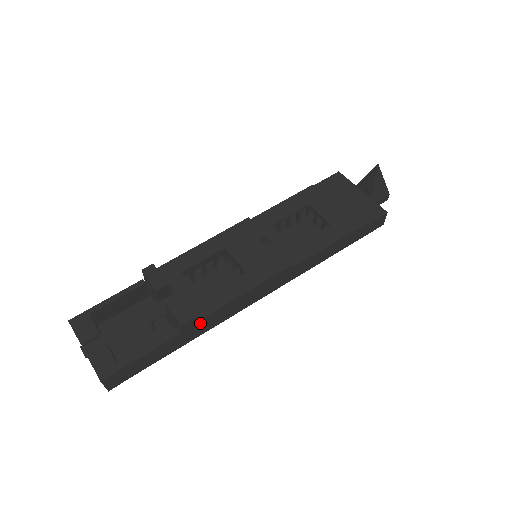
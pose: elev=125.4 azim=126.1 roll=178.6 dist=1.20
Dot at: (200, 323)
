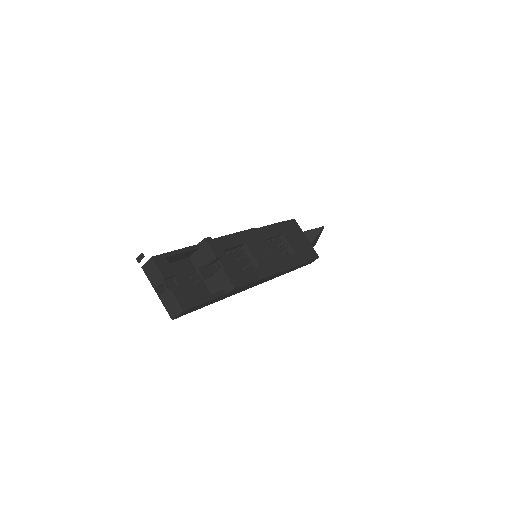
Dot at: (235, 290)
